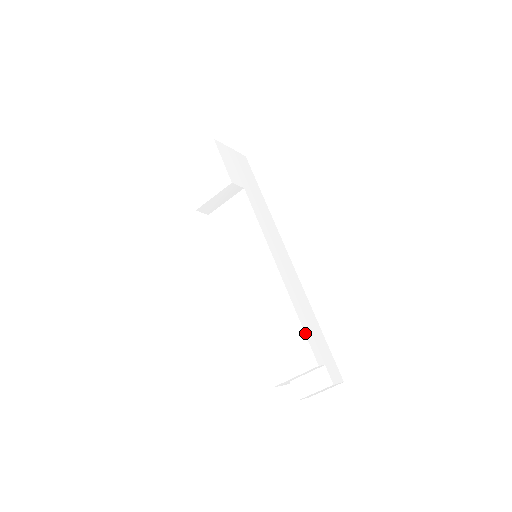
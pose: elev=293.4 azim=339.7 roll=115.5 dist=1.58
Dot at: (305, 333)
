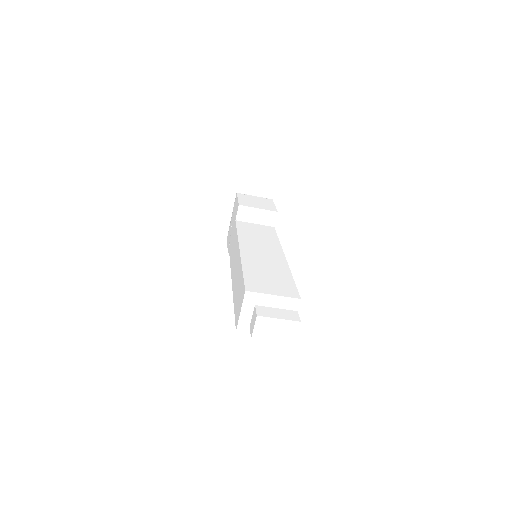
Dot at: (295, 284)
